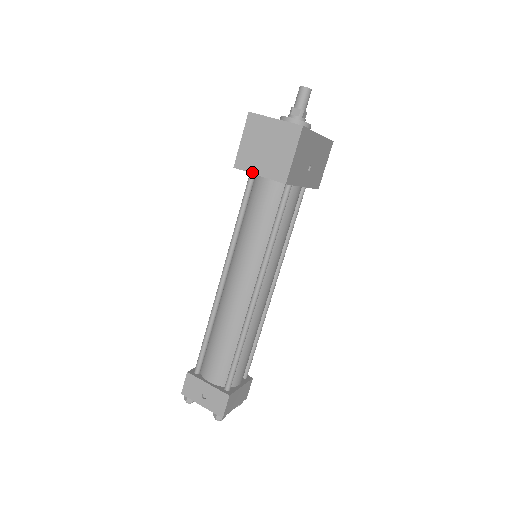
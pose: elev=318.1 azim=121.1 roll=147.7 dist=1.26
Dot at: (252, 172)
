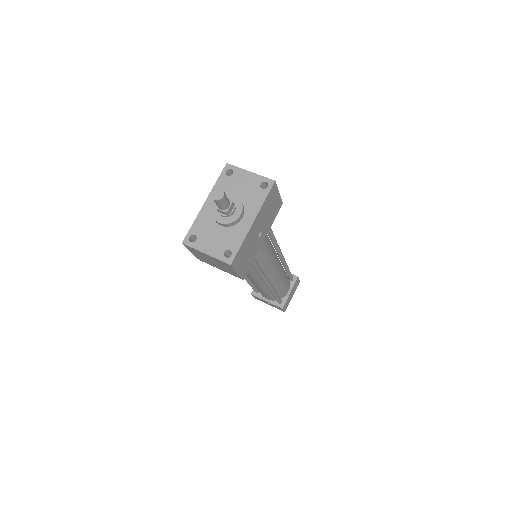
Dot at: occluded
